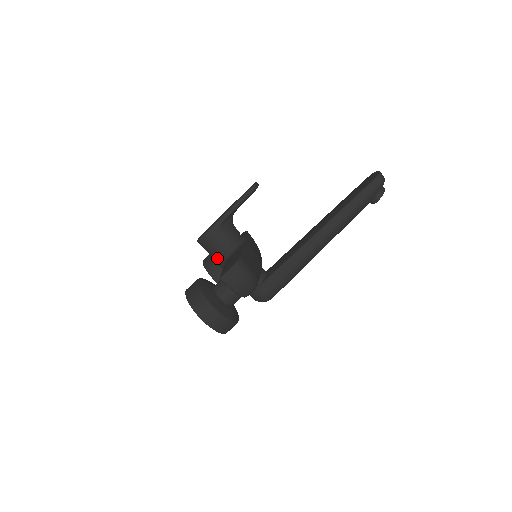
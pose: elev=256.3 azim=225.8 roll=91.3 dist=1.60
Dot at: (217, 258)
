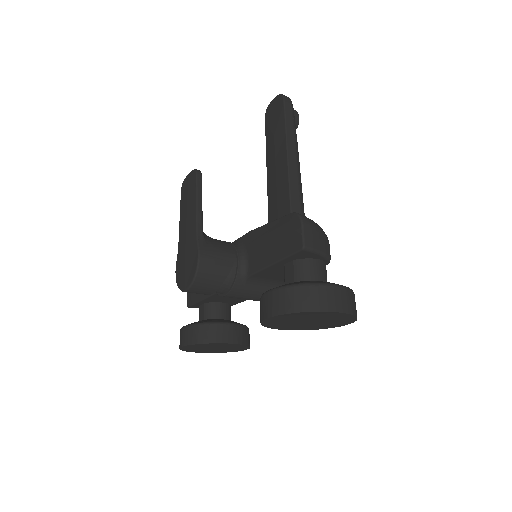
Dot at: (228, 287)
